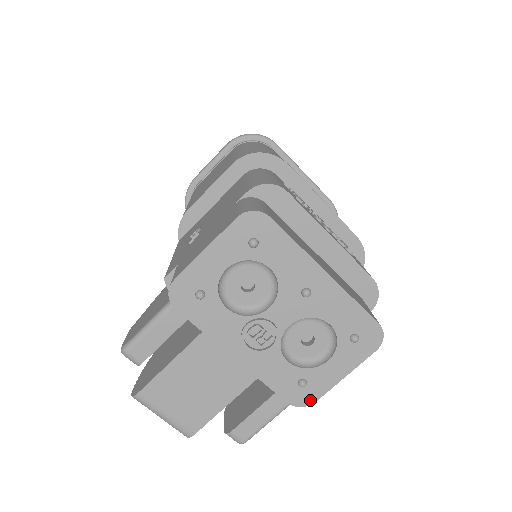
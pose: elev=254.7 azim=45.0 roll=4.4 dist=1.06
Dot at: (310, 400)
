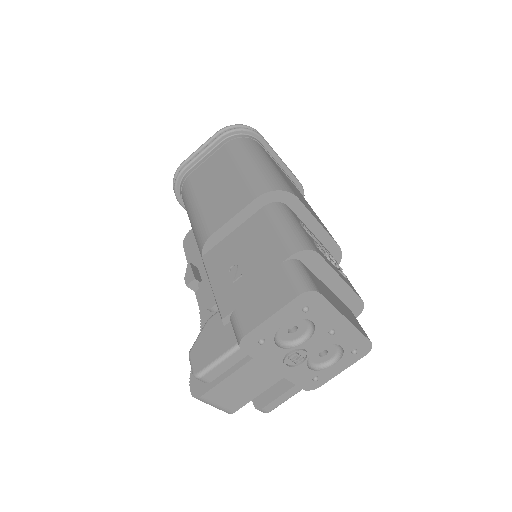
Dot at: (317, 386)
